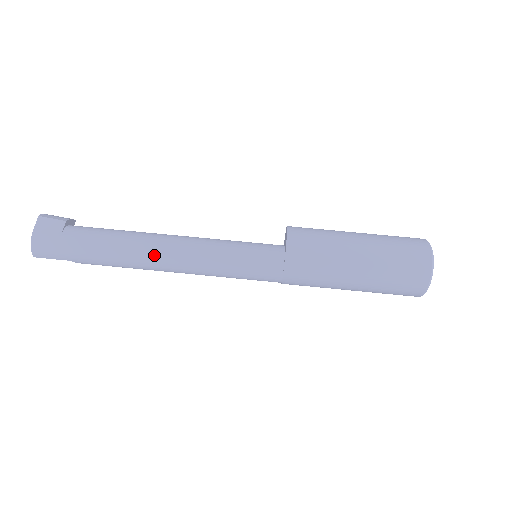
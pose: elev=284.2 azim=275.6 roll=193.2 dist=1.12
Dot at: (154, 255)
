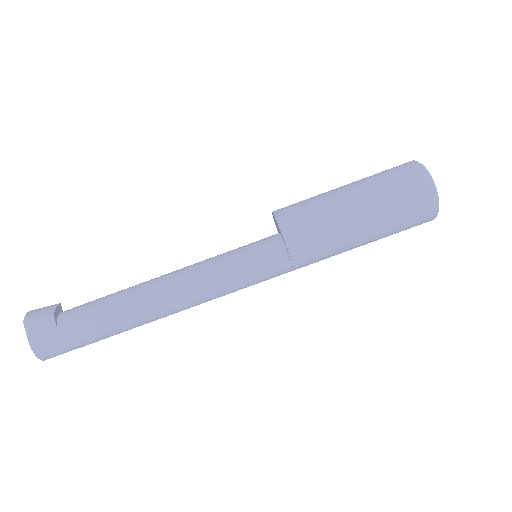
Dot at: (159, 308)
